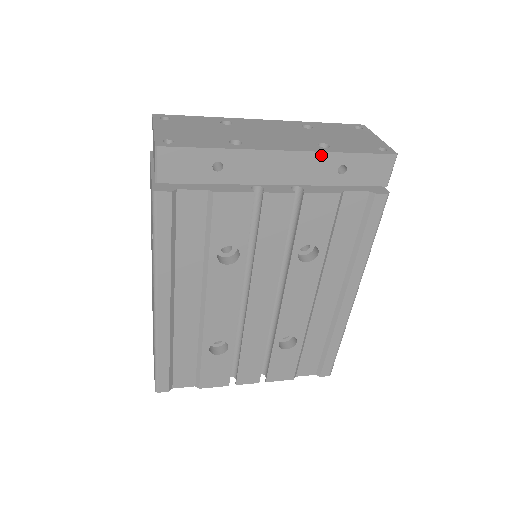
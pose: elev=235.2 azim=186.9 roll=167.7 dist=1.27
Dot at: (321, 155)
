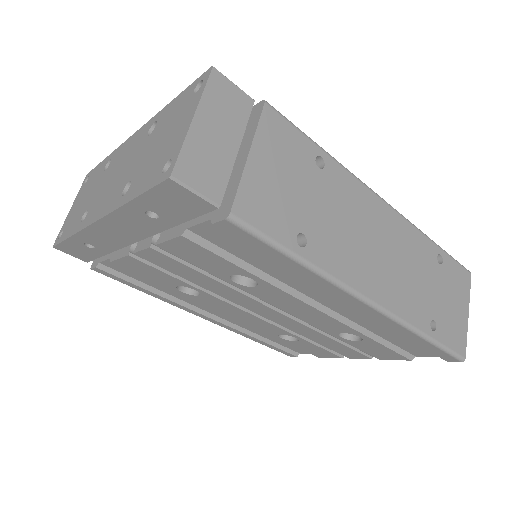
Dot at: (118, 213)
